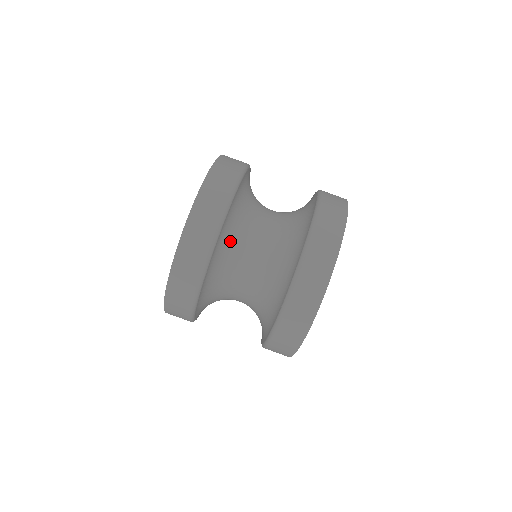
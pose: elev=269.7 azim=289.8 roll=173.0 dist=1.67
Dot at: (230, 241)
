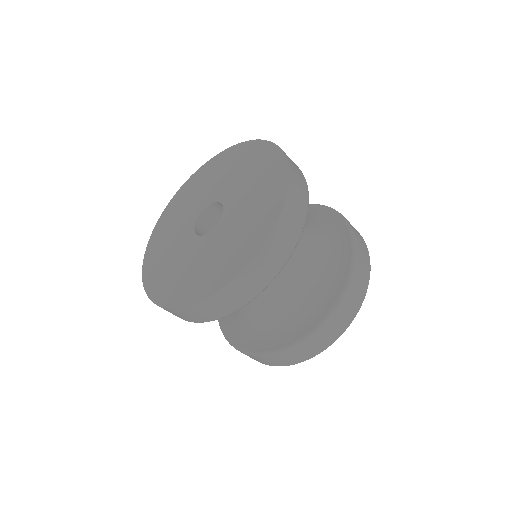
Dot at: occluded
